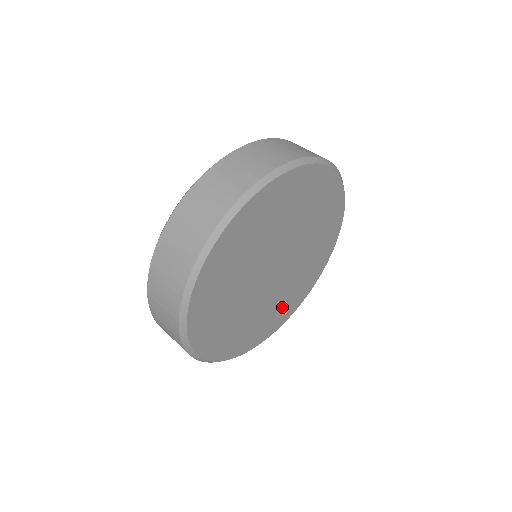
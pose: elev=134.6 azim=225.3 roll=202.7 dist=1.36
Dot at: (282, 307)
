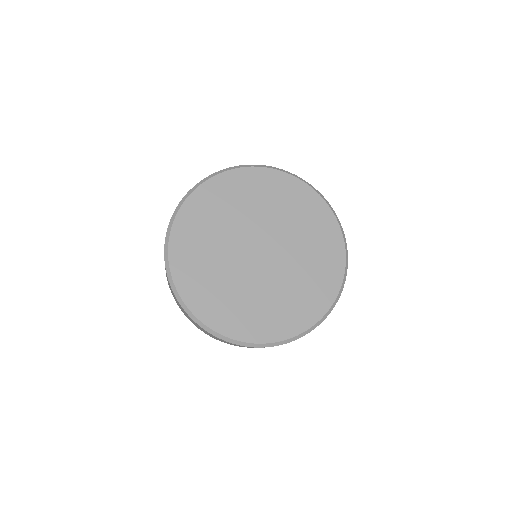
Dot at: (227, 303)
